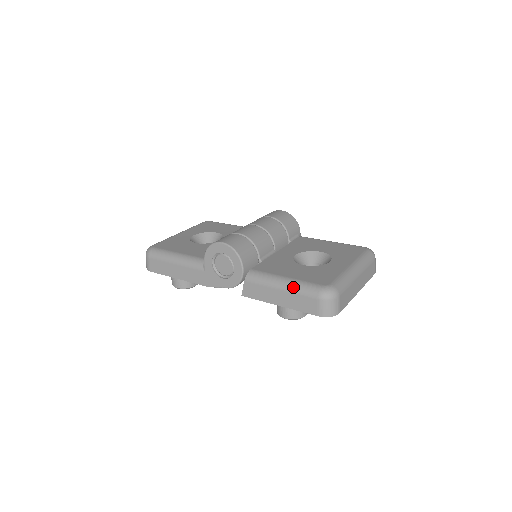
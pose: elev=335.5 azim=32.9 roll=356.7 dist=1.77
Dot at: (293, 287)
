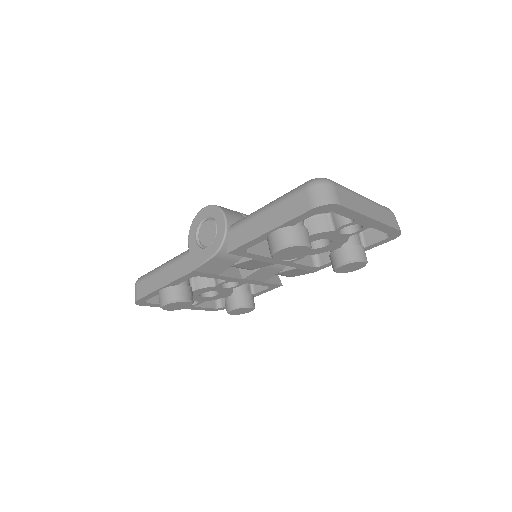
Dot at: (278, 199)
